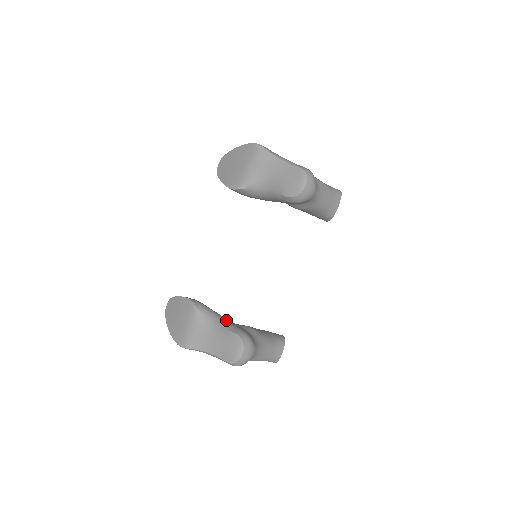
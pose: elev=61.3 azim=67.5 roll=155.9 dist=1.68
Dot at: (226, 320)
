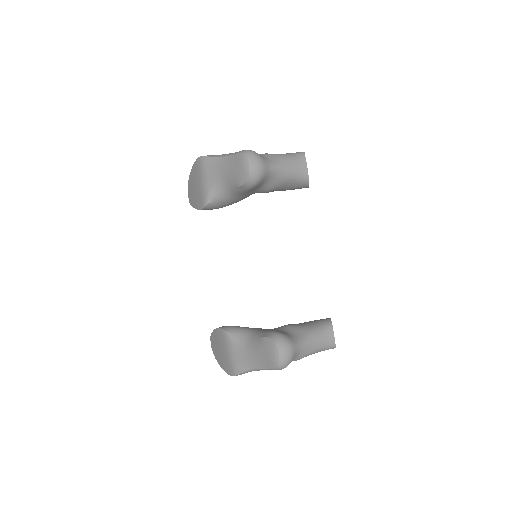
Dot at: (257, 330)
